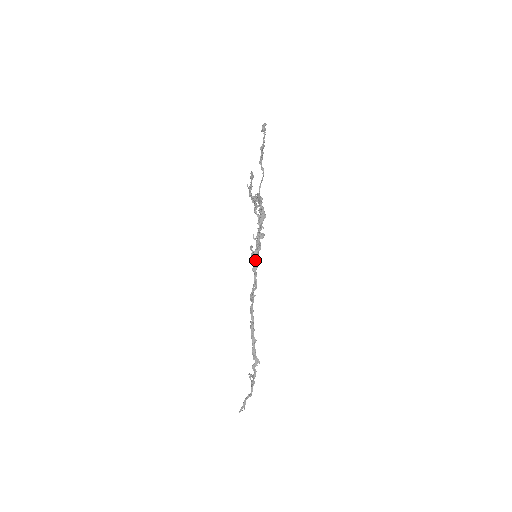
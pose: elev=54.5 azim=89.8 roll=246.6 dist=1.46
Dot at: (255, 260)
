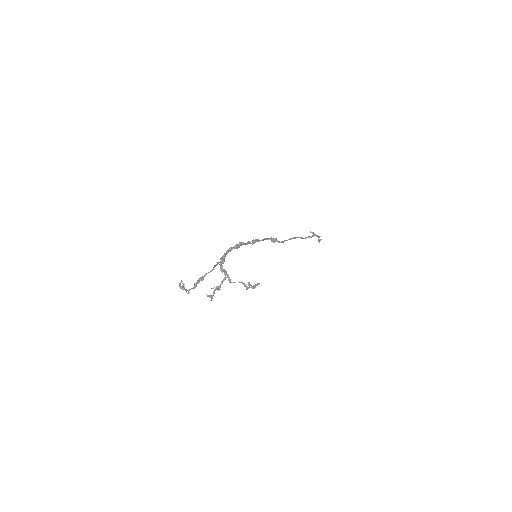
Dot at: (257, 241)
